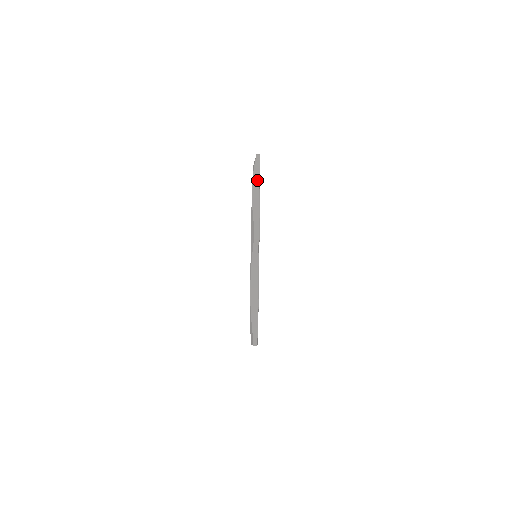
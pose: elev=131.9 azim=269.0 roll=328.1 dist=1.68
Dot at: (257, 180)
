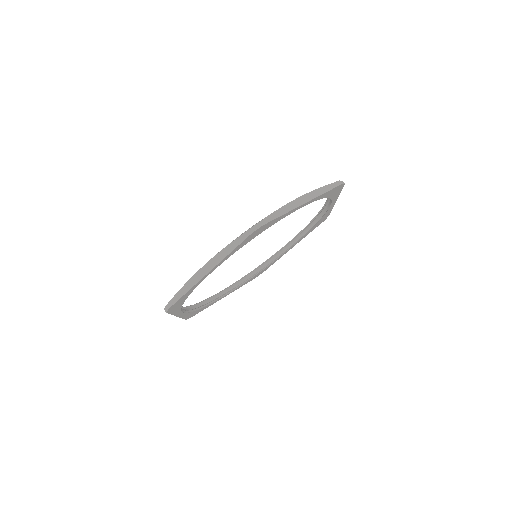
Dot at: (216, 261)
